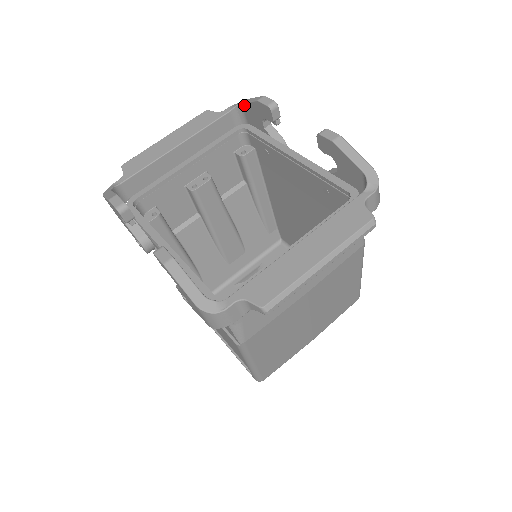
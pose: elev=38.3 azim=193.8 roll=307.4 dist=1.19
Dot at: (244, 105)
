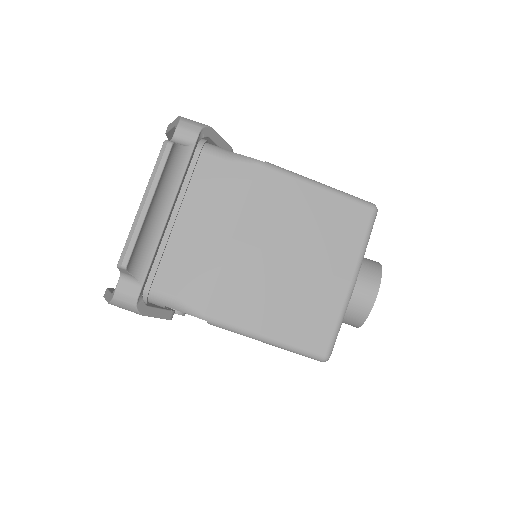
Dot at: occluded
